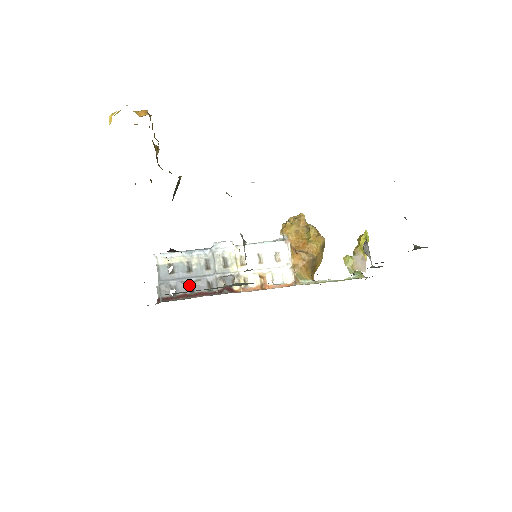
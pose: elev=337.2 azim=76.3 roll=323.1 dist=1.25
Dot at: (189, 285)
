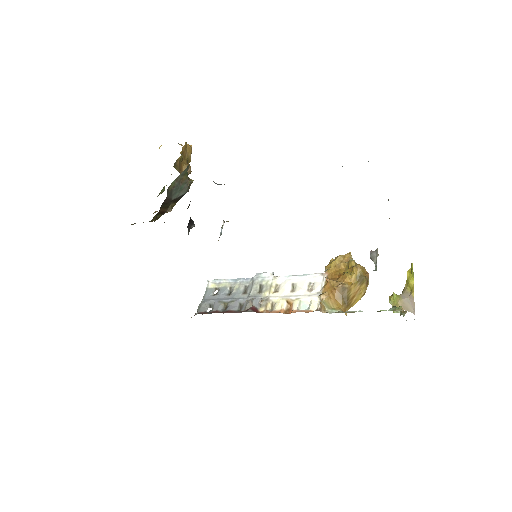
Dot at: (224, 305)
